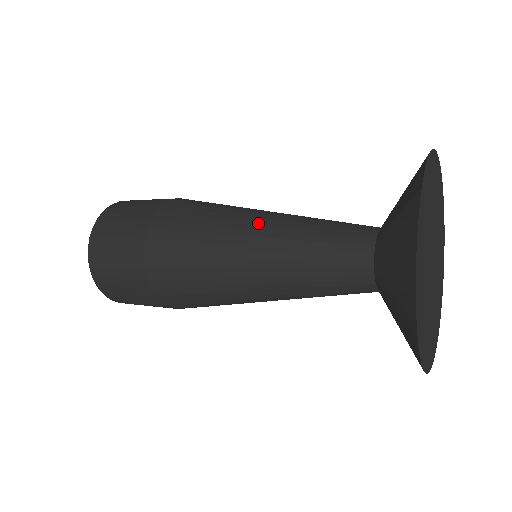
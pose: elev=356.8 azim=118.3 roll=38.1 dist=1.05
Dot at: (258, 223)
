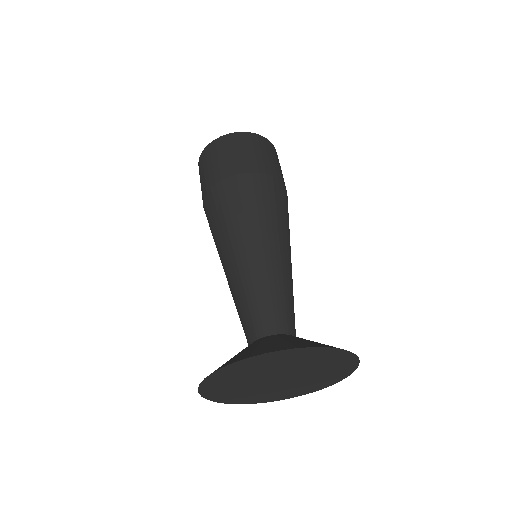
Dot at: (235, 257)
